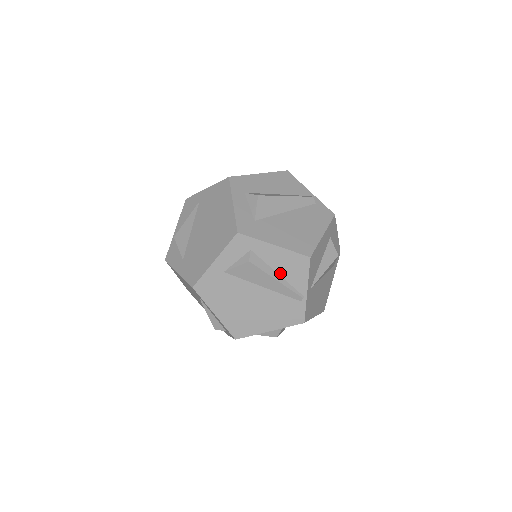
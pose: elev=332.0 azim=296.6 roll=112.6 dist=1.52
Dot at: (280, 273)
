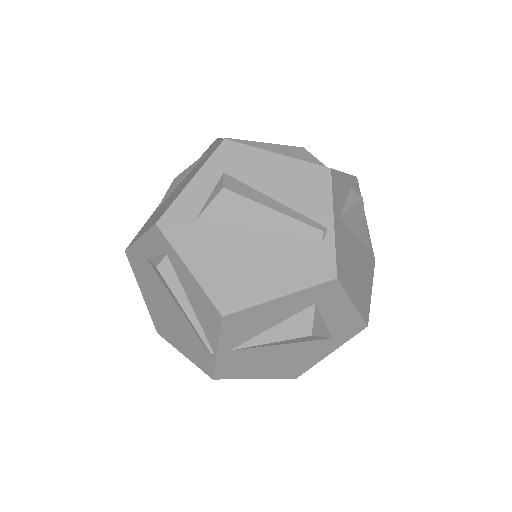
Dot at: (193, 305)
